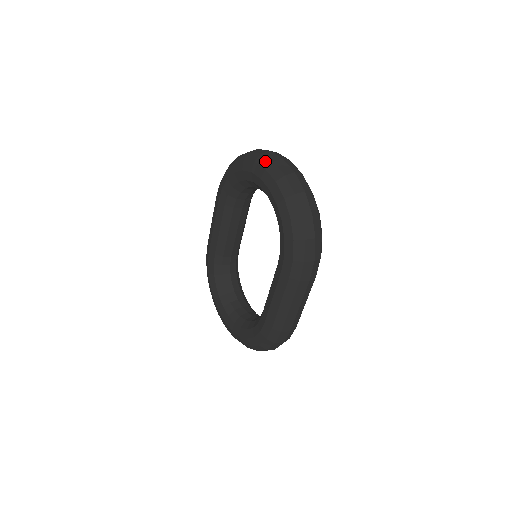
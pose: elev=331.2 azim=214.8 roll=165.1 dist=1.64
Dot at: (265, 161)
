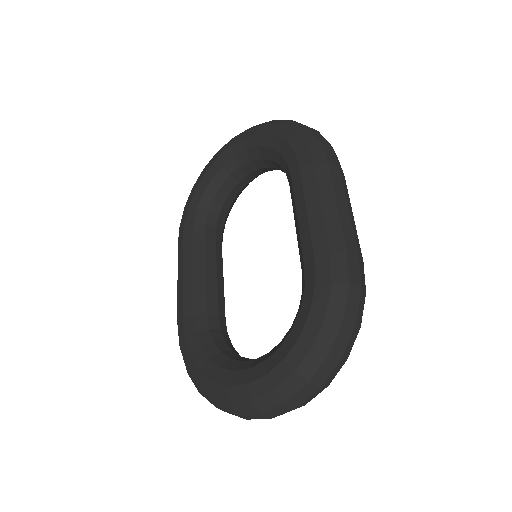
Dot at: occluded
